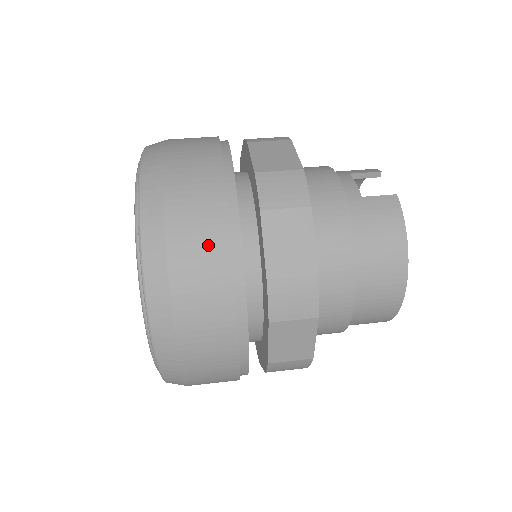
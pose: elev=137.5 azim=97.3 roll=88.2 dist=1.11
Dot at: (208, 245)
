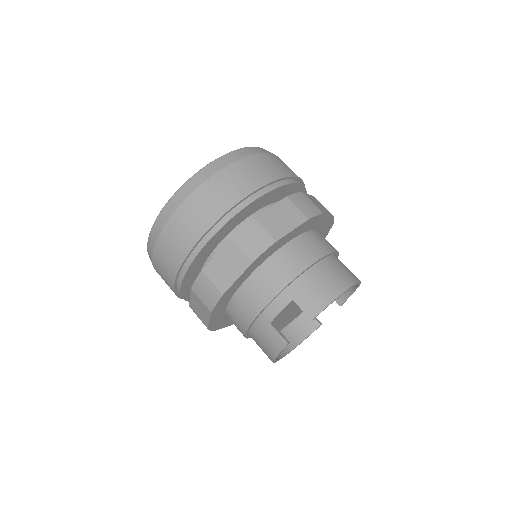
Dot at: (166, 276)
